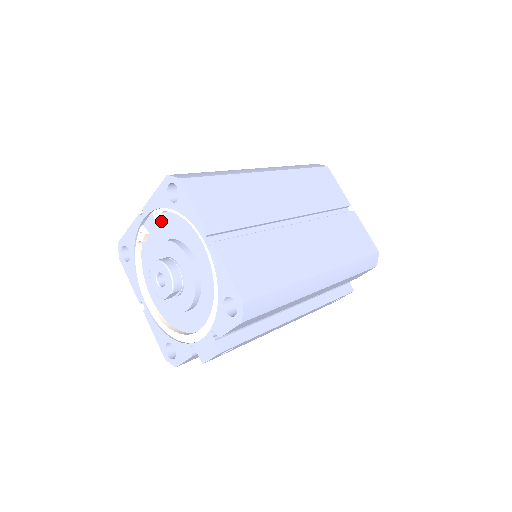
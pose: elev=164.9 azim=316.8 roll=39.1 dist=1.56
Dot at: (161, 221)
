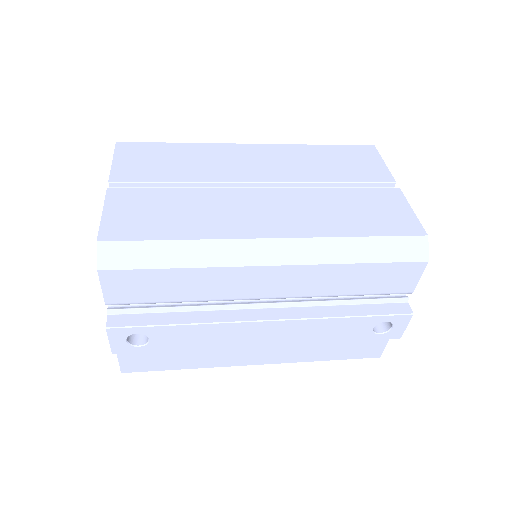
Dot at: occluded
